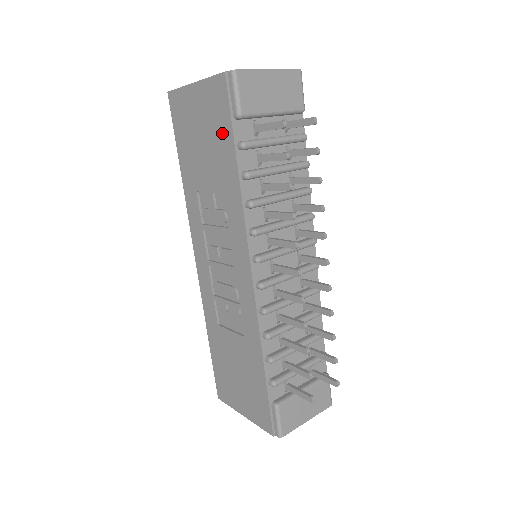
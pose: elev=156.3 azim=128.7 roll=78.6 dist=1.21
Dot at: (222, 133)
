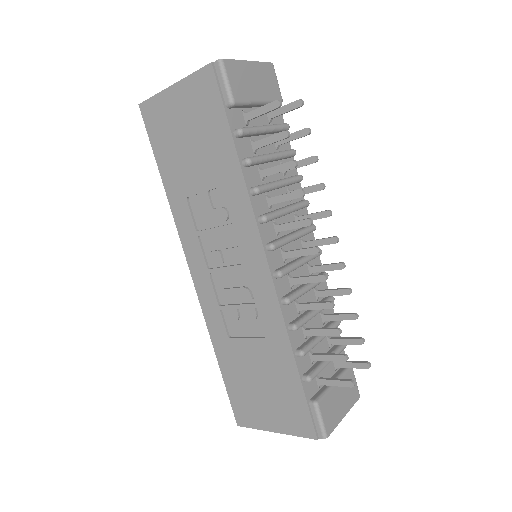
Dot at: (214, 125)
